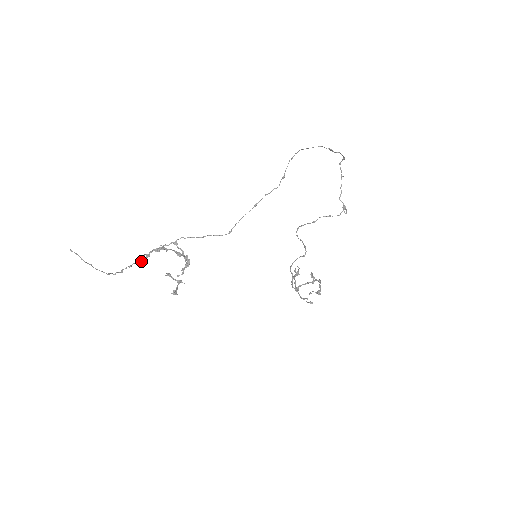
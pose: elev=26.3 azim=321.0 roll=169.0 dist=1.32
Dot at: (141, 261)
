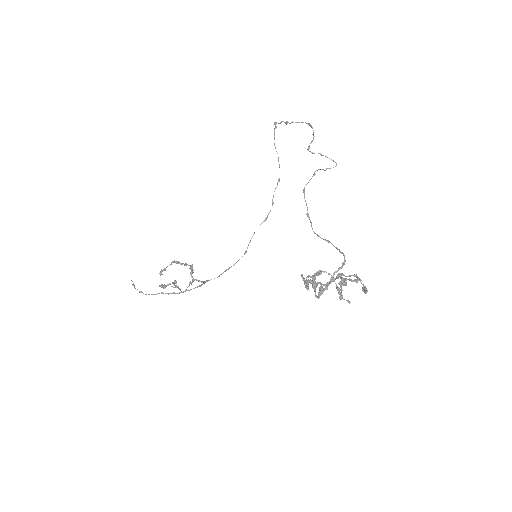
Dot at: (160, 275)
